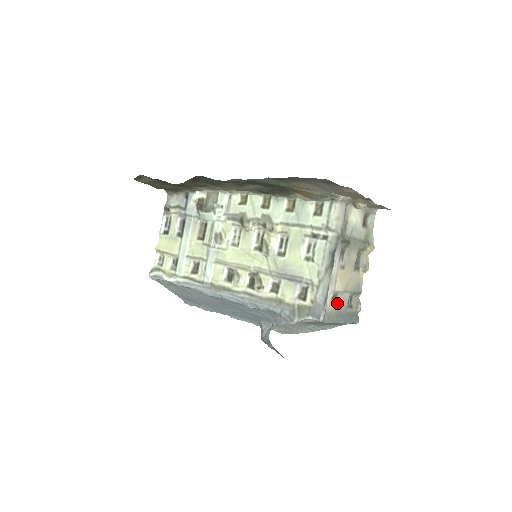
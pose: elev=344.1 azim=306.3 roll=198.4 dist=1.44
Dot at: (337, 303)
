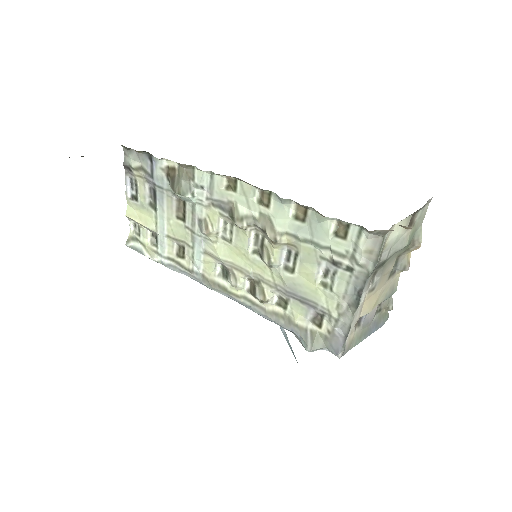
Dot at: (361, 322)
